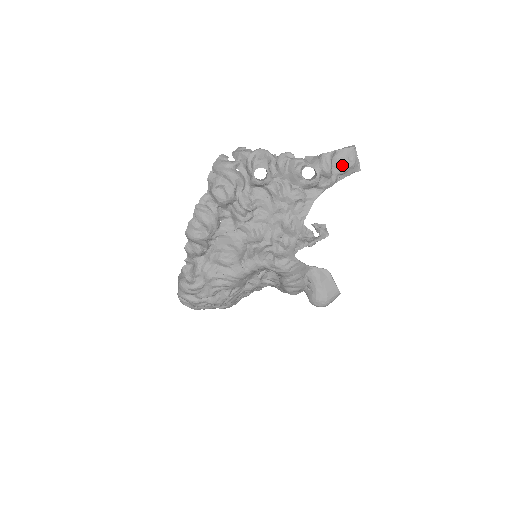
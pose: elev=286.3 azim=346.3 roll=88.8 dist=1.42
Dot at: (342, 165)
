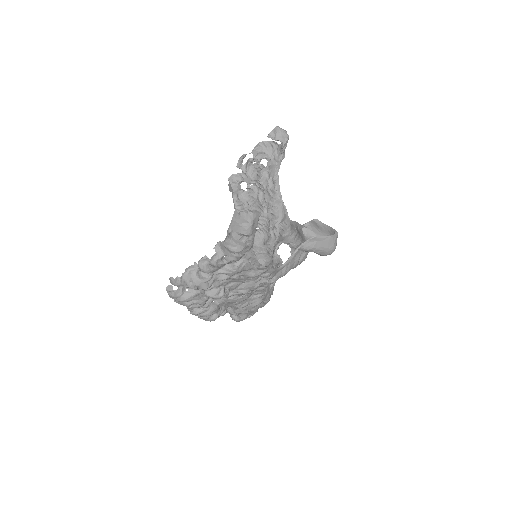
Dot at: (245, 234)
